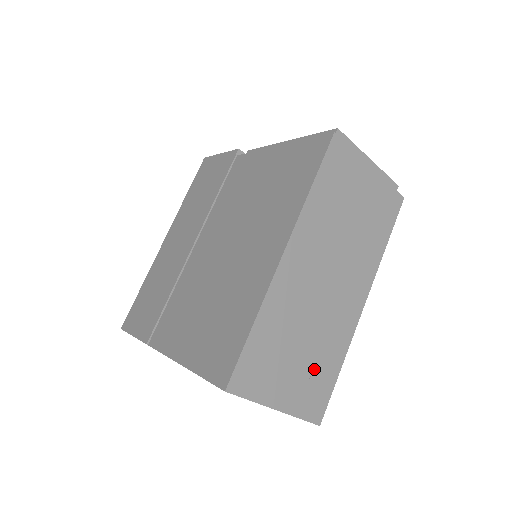
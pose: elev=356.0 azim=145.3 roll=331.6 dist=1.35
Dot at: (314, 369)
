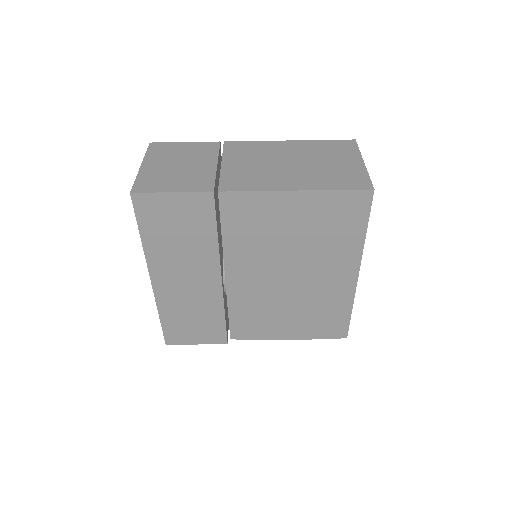
Dot at: occluded
